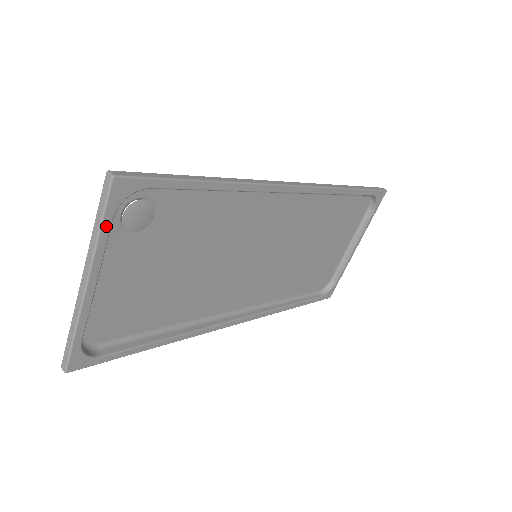
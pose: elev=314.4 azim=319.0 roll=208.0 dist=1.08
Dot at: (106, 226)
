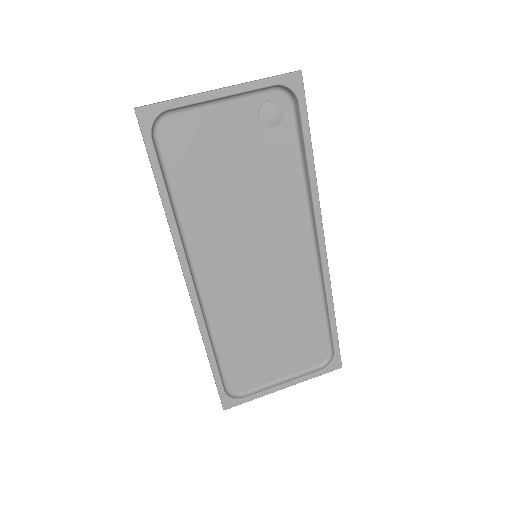
Dot at: (269, 83)
